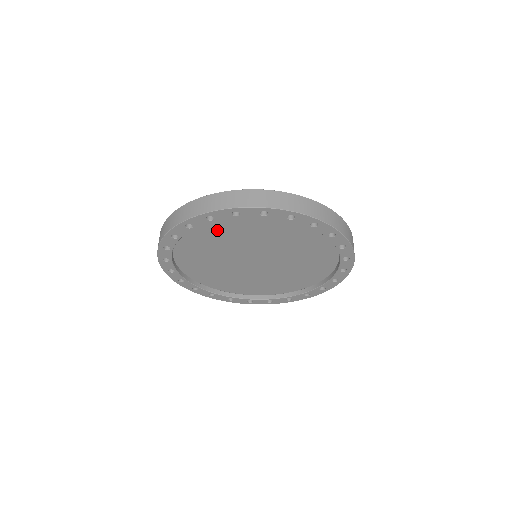
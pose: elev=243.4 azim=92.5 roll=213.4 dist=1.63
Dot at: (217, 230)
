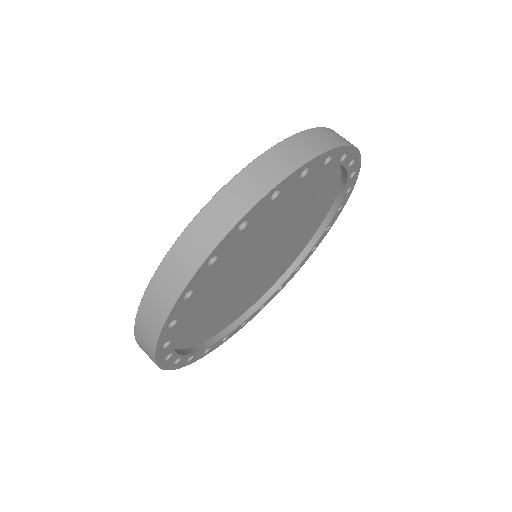
Dot at: (193, 306)
